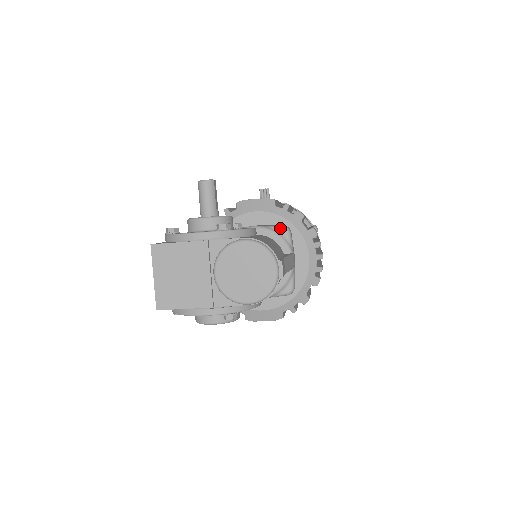
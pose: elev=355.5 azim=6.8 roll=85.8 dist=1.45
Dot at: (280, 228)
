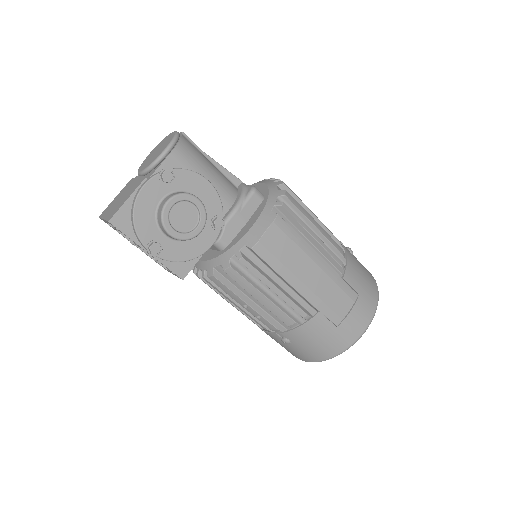
Dot at: occluded
